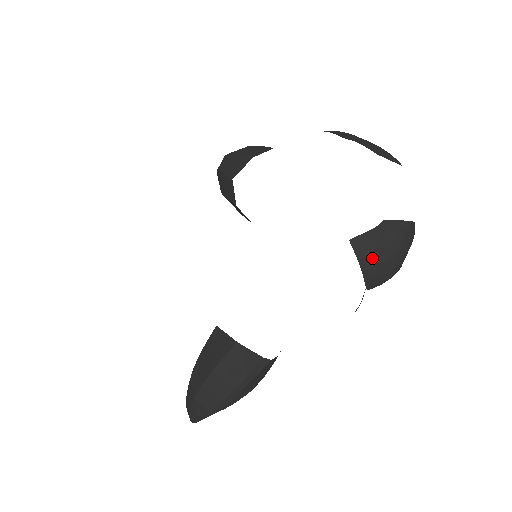
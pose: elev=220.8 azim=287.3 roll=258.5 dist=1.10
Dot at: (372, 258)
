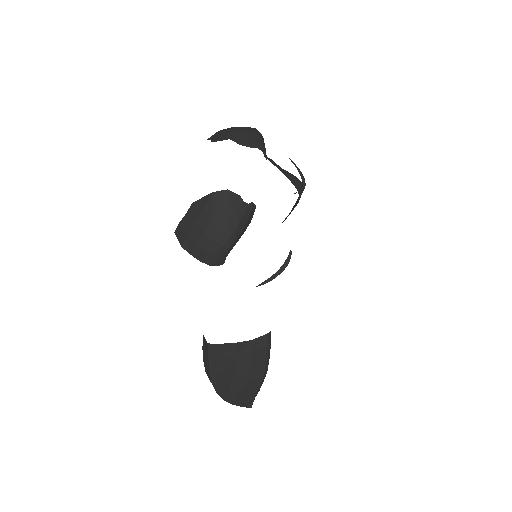
Dot at: (190, 240)
